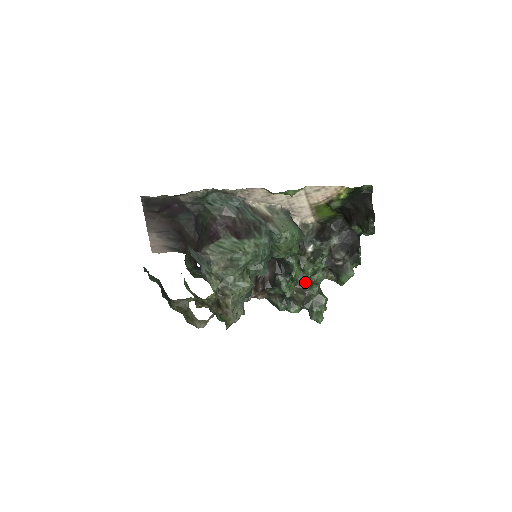
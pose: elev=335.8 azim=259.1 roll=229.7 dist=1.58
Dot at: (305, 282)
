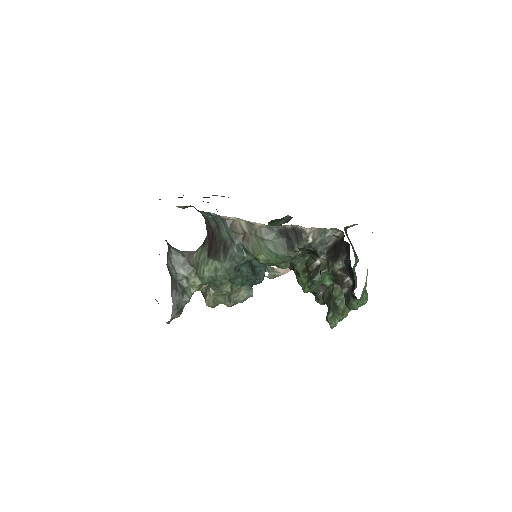
Dot at: occluded
